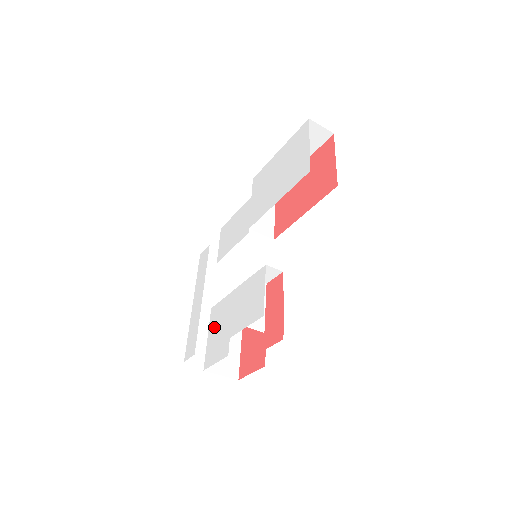
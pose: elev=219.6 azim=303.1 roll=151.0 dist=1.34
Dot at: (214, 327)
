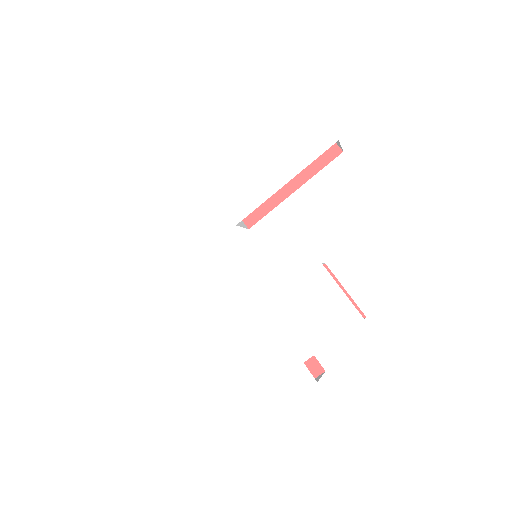
Dot at: (249, 362)
